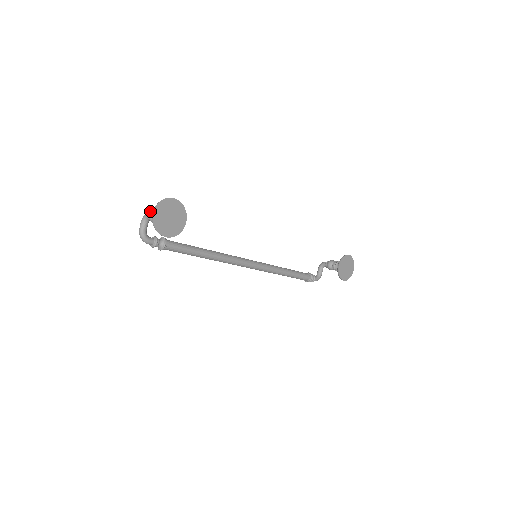
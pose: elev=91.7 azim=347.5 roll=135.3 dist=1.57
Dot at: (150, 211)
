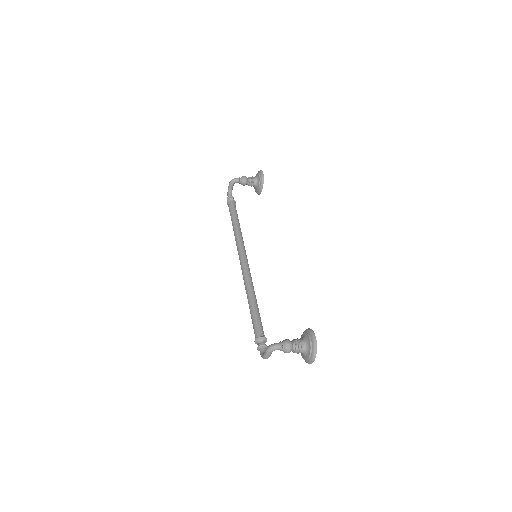
Dot at: (289, 350)
